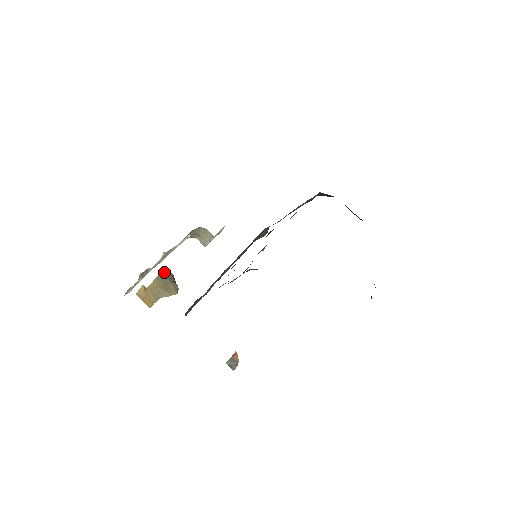
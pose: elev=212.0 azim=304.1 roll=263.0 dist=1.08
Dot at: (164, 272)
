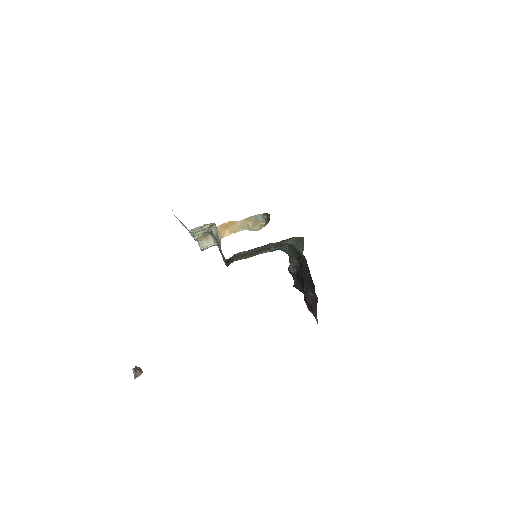
Dot at: occluded
